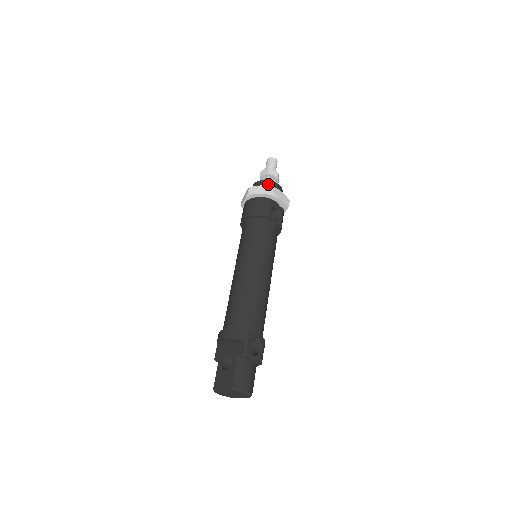
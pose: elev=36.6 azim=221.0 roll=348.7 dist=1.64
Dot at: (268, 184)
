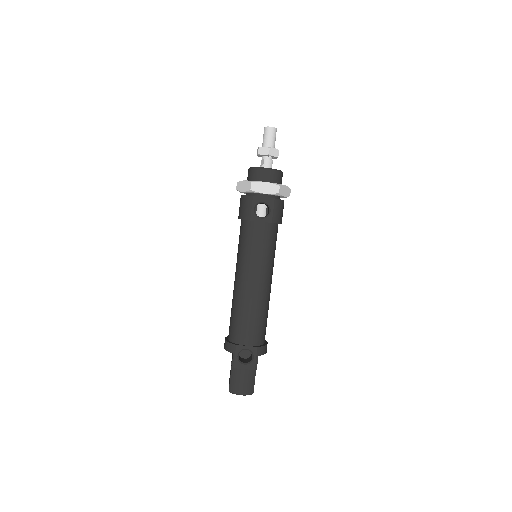
Dot at: (253, 174)
